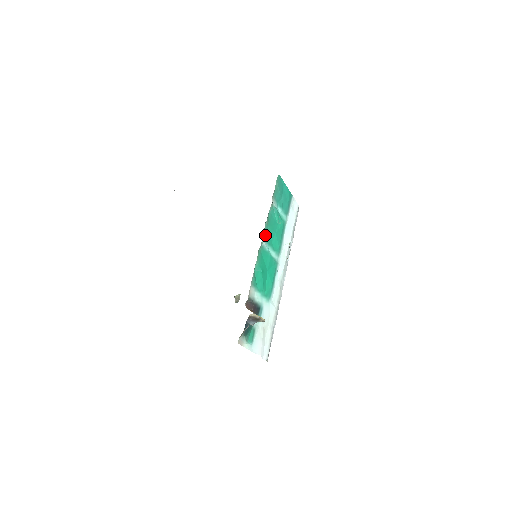
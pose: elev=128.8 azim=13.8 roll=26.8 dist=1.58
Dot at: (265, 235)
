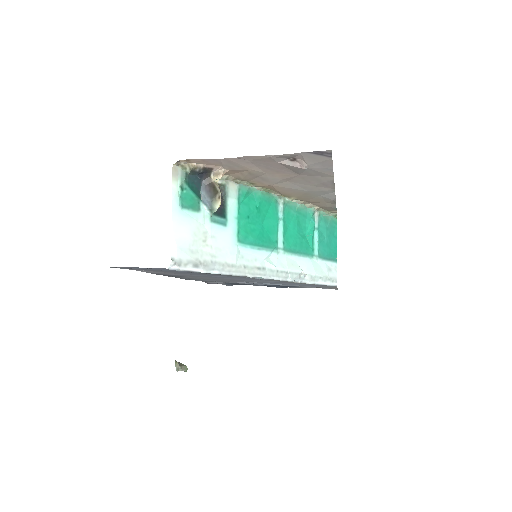
Dot at: (287, 208)
